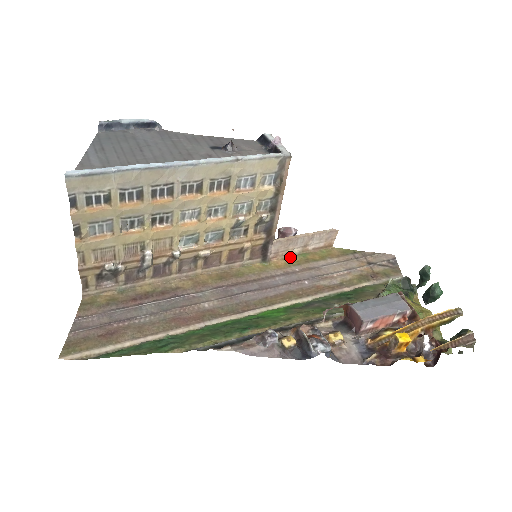
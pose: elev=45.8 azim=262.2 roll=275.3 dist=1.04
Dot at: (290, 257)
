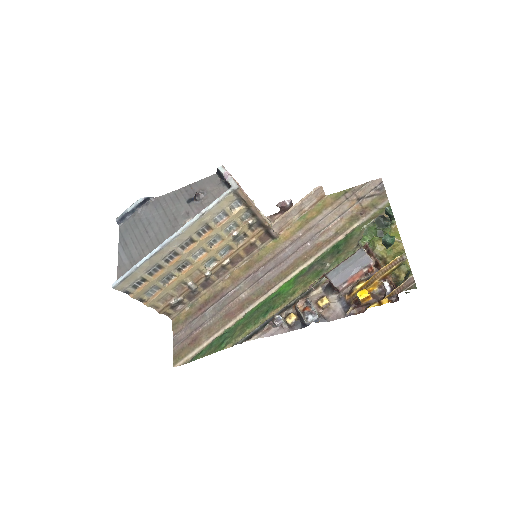
Dot at: (293, 224)
